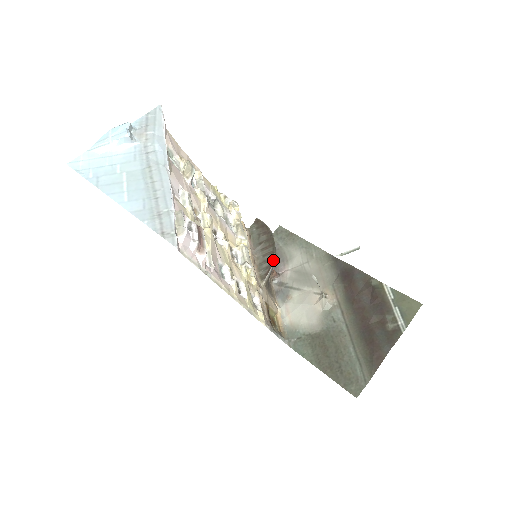
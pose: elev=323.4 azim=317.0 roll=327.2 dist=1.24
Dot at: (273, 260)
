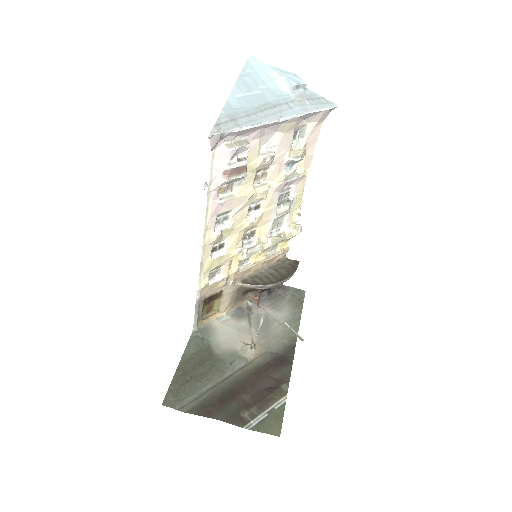
Dot at: (265, 284)
